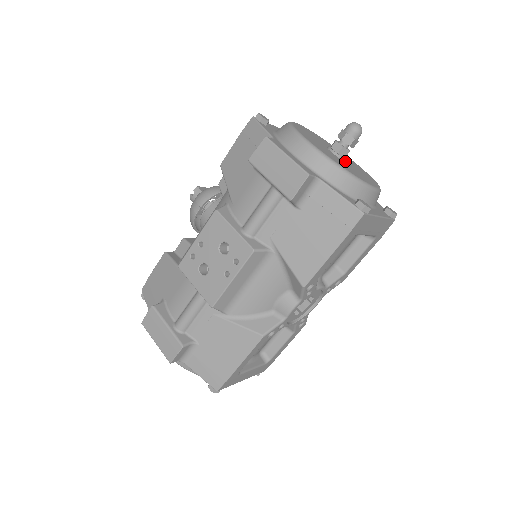
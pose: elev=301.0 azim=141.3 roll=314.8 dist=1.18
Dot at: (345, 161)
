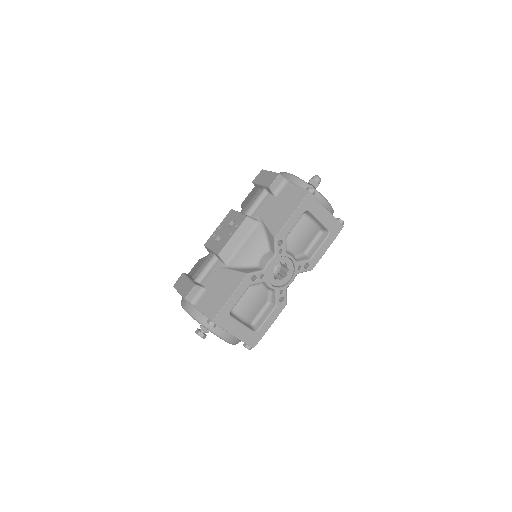
Dot at: occluded
